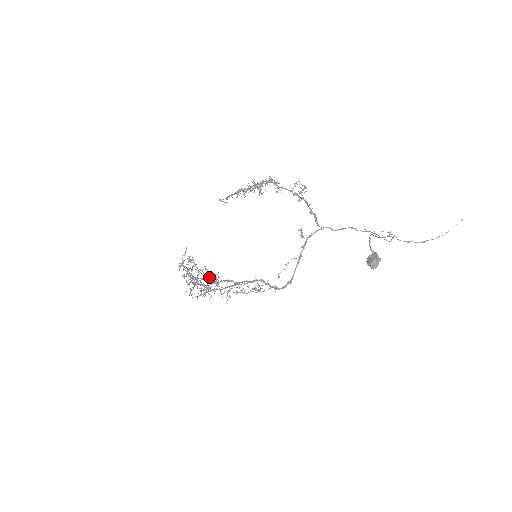
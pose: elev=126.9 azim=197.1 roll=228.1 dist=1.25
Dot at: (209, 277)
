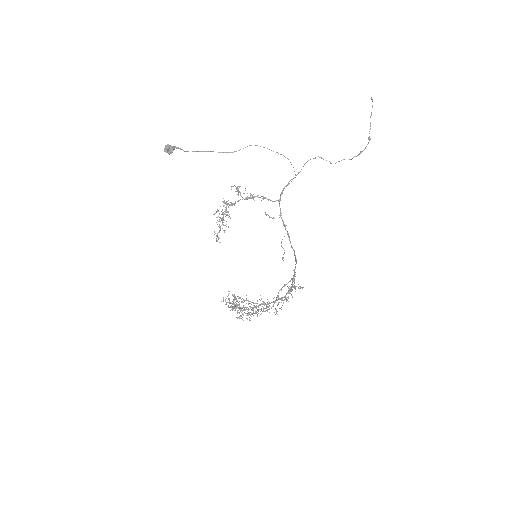
Dot at: (260, 305)
